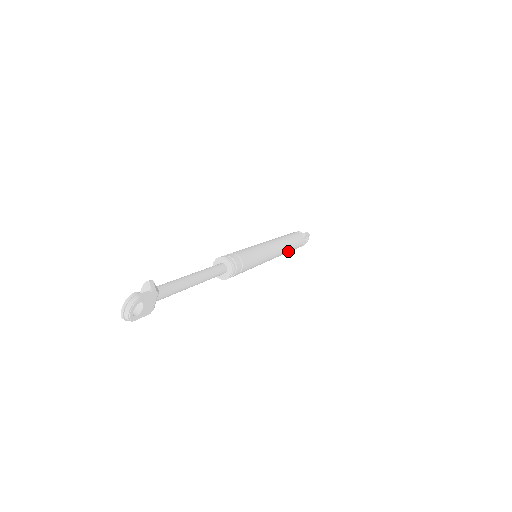
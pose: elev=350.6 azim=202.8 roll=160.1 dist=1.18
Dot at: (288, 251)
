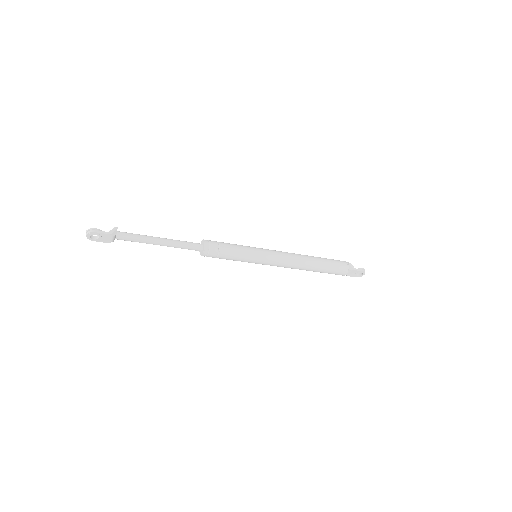
Dot at: (310, 270)
